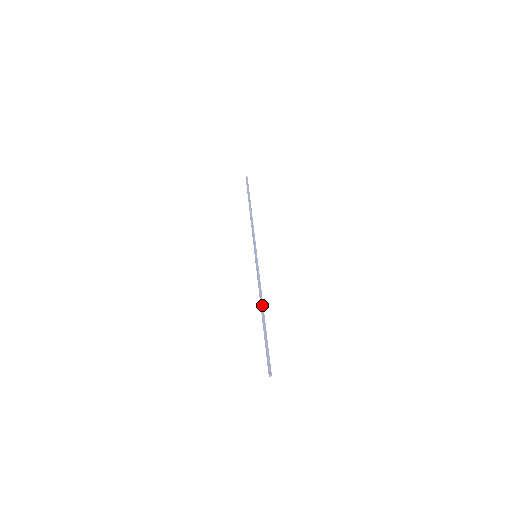
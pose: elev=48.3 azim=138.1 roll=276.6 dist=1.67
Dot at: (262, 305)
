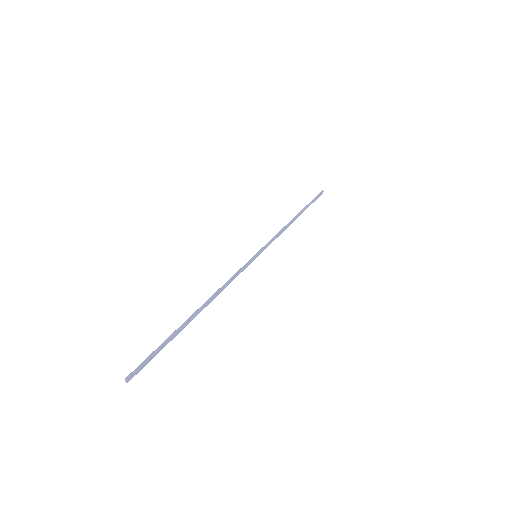
Dot at: (206, 302)
